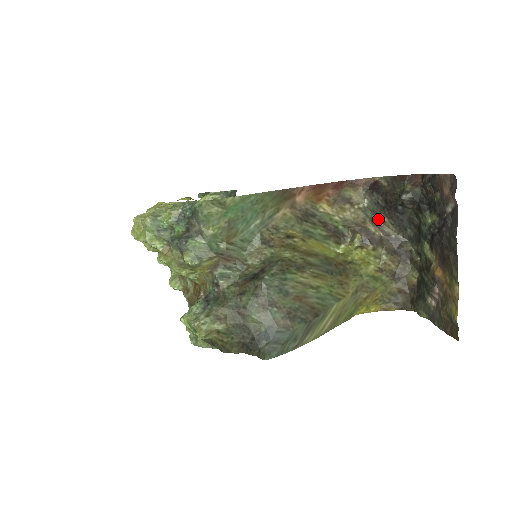
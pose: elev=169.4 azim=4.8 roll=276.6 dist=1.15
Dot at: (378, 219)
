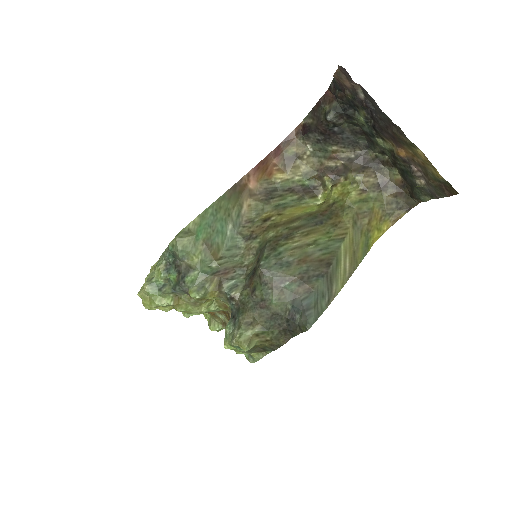
Dot at: (329, 153)
